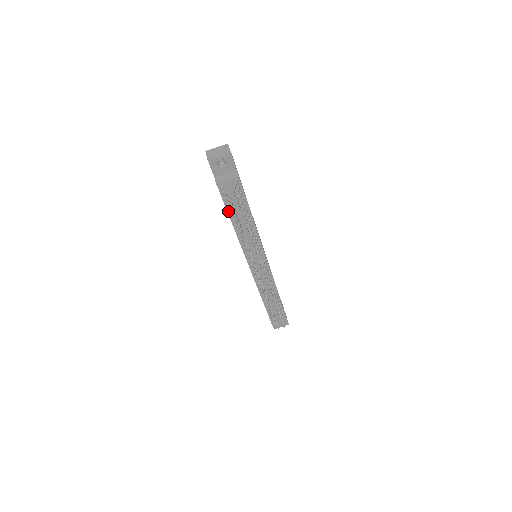
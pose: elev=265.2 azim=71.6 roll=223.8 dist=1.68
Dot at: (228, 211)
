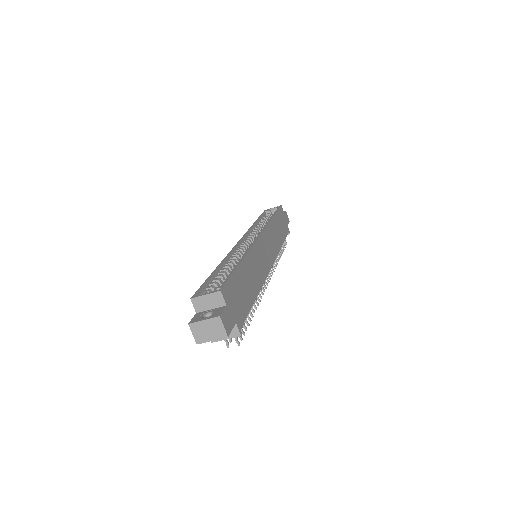
Dot at: occluded
